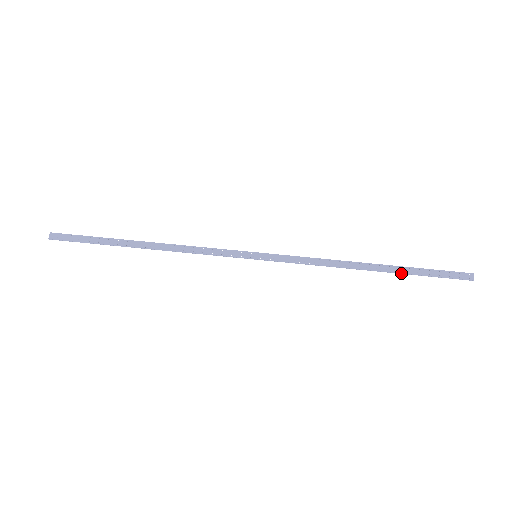
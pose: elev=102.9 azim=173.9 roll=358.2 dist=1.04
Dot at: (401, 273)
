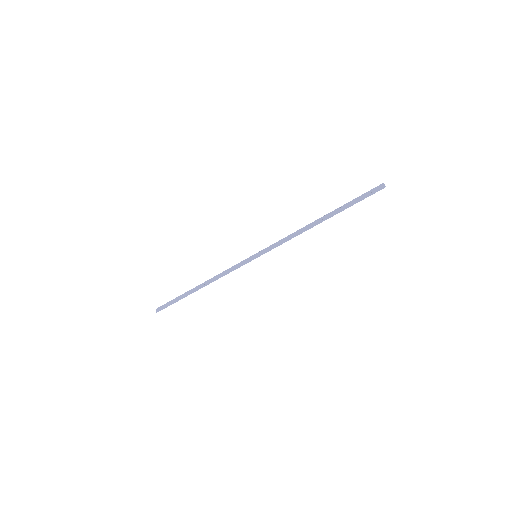
Dot at: (339, 212)
